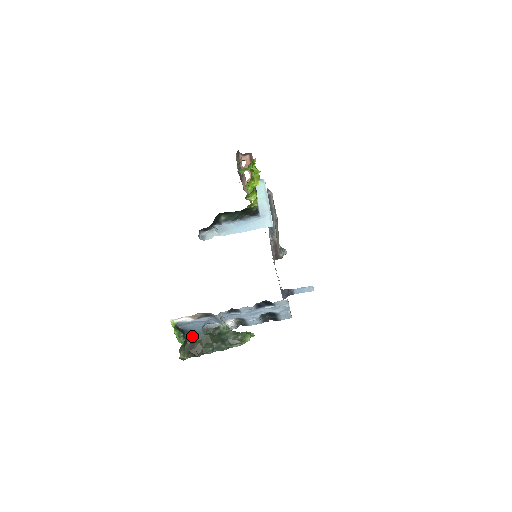
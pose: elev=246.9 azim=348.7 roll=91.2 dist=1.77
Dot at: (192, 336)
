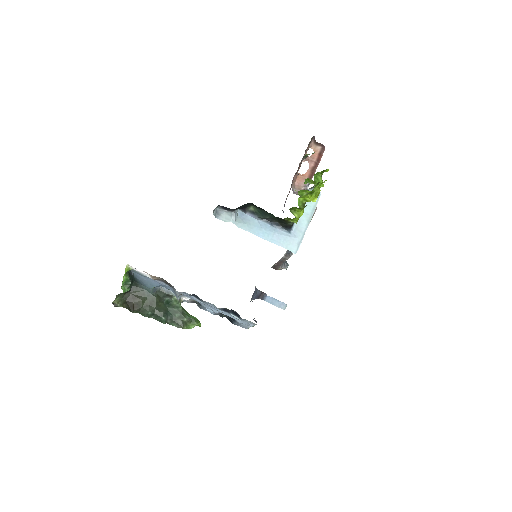
Dot at: (139, 288)
